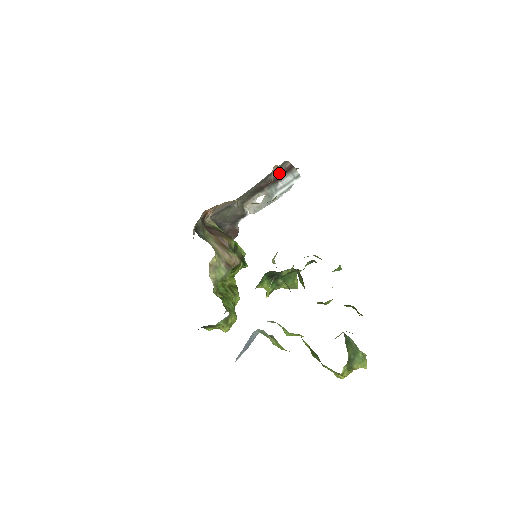
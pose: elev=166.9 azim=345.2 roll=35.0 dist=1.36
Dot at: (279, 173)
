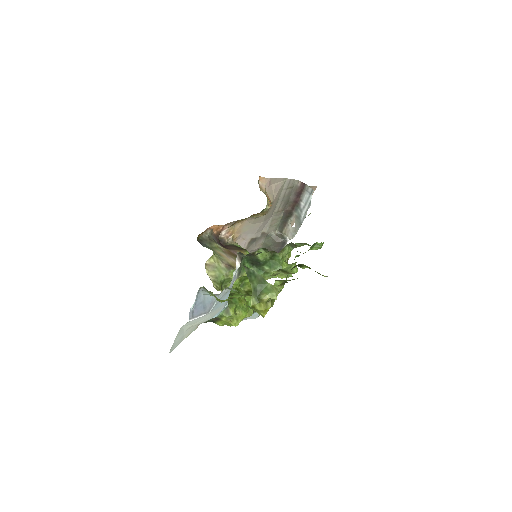
Dot at: (296, 194)
